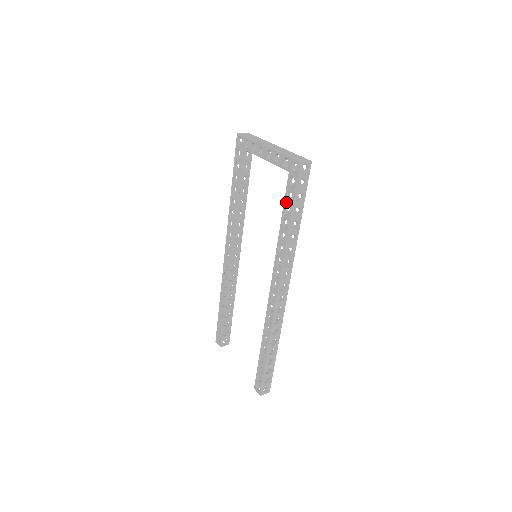
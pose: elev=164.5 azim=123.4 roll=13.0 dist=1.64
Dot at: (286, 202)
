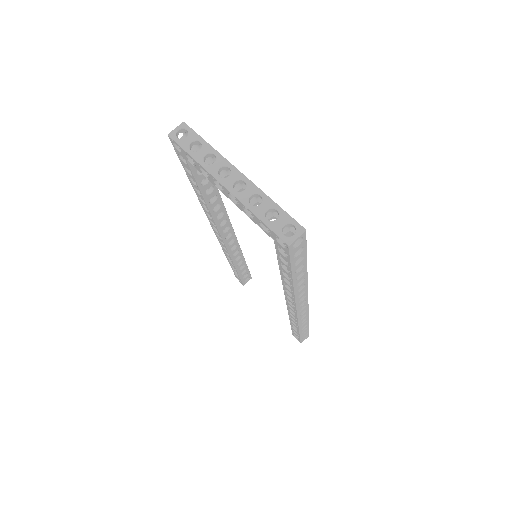
Dot at: (280, 262)
